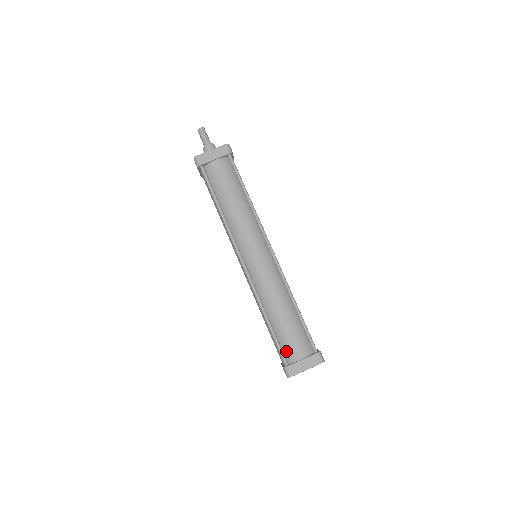
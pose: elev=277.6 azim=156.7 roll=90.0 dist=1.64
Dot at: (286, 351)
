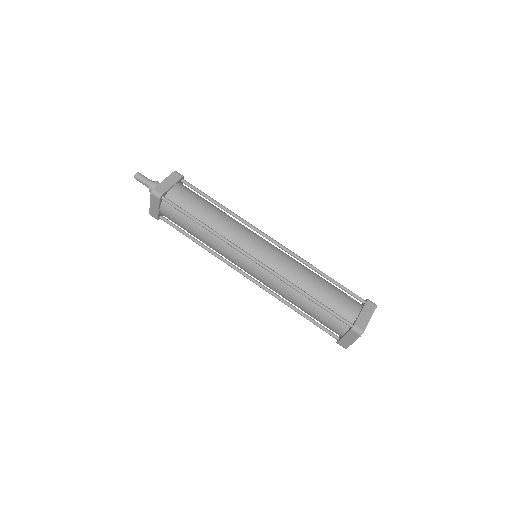
Dot at: (342, 315)
